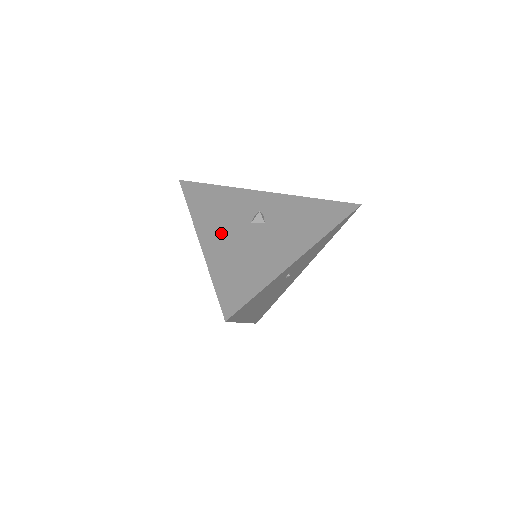
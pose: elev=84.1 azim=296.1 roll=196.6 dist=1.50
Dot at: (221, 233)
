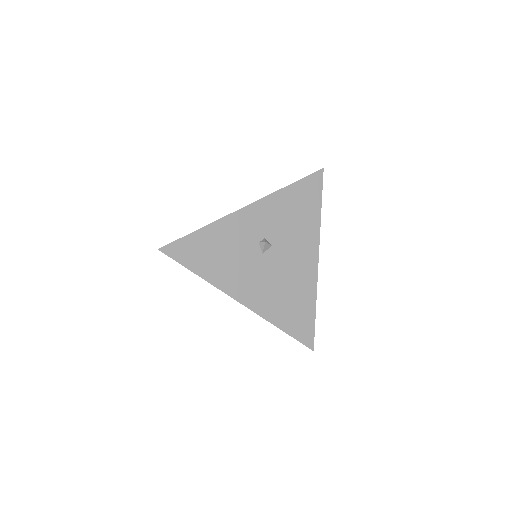
Dot at: (251, 283)
